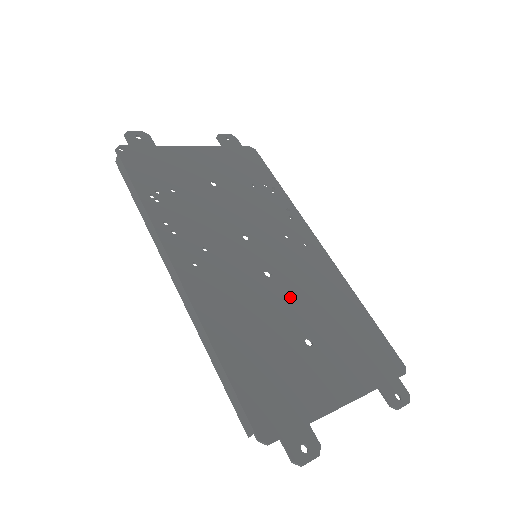
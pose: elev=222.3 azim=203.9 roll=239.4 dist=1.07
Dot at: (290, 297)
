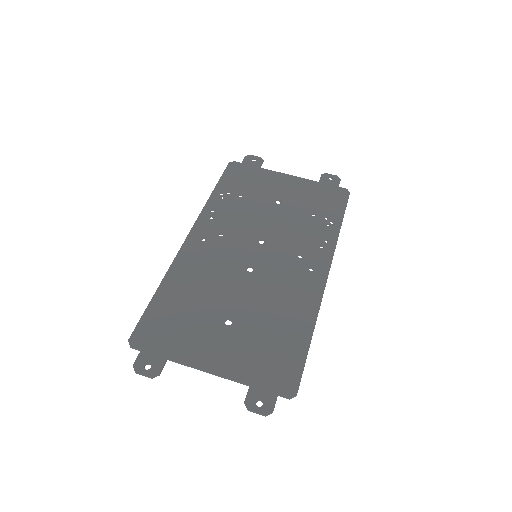
Dot at: (249, 291)
